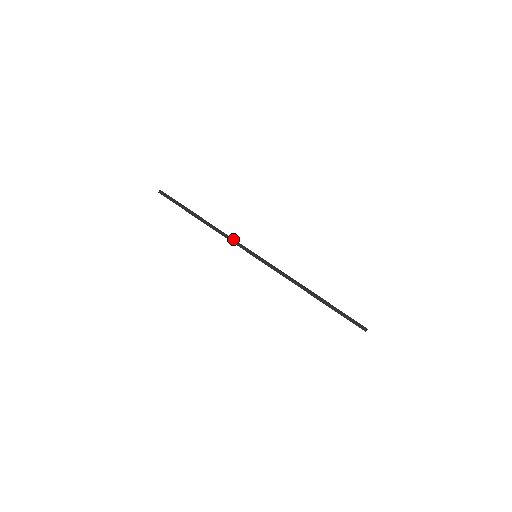
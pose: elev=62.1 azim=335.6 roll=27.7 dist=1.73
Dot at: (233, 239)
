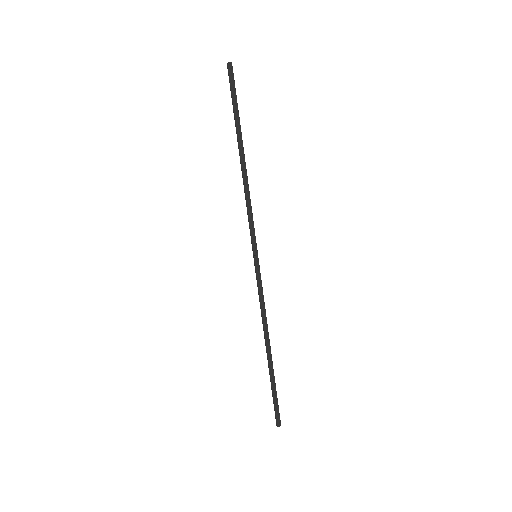
Dot at: (252, 213)
